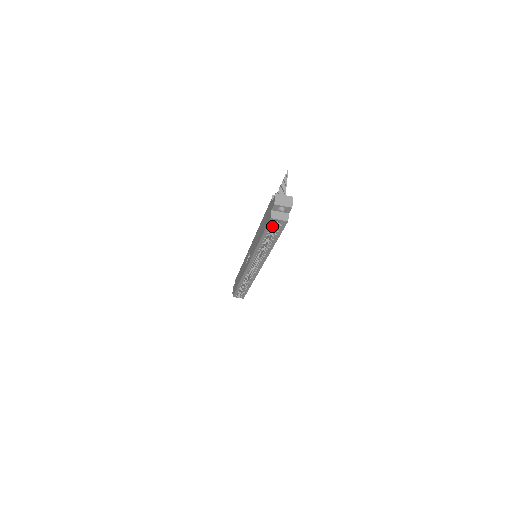
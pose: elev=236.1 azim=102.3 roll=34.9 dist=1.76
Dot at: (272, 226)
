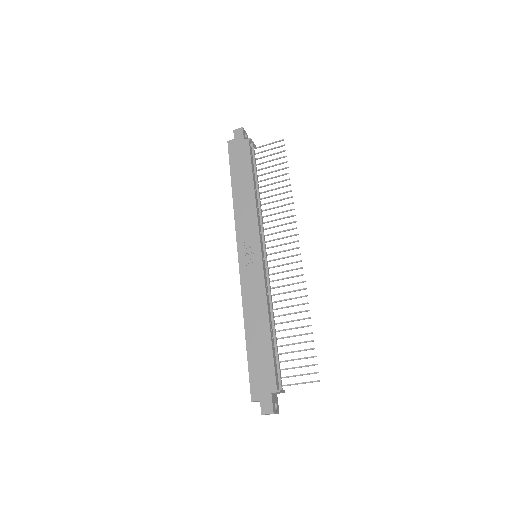
Dot at: (253, 380)
